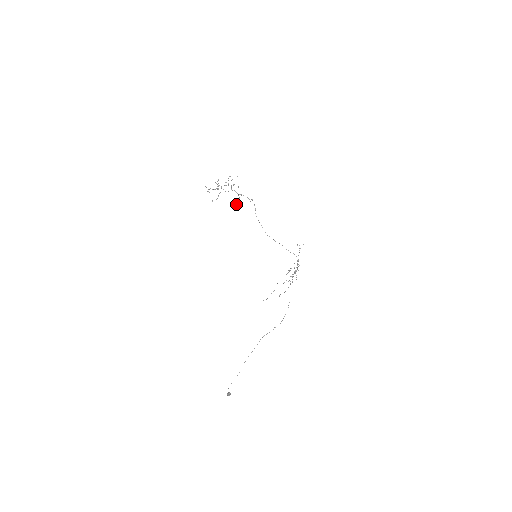
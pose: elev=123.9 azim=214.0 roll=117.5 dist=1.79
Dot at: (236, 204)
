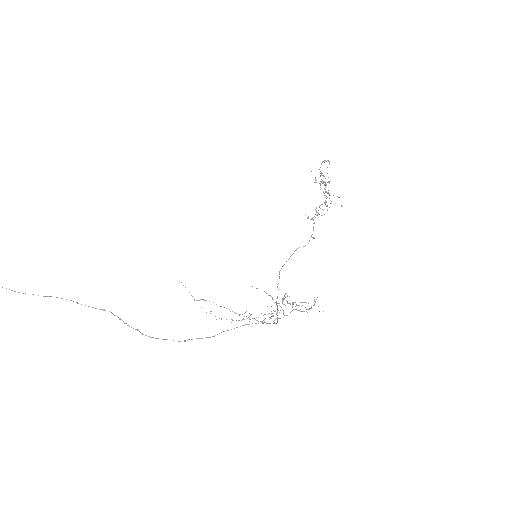
Dot at: occluded
